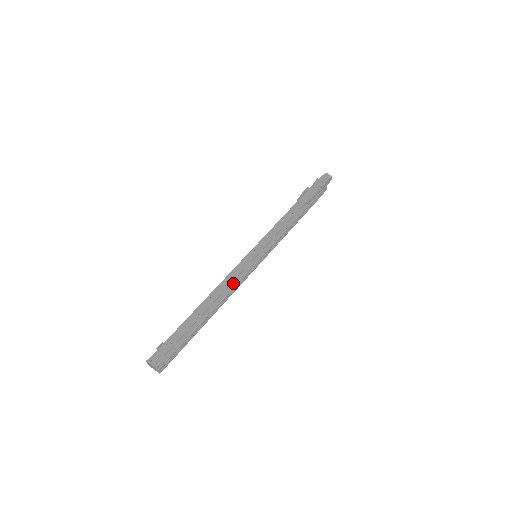
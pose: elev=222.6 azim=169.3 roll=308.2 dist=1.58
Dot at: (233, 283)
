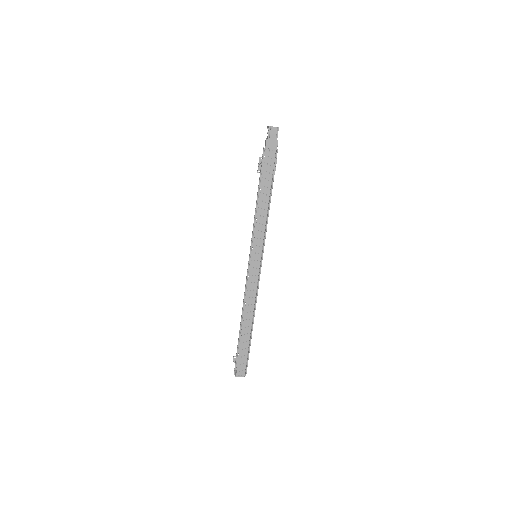
Dot at: occluded
